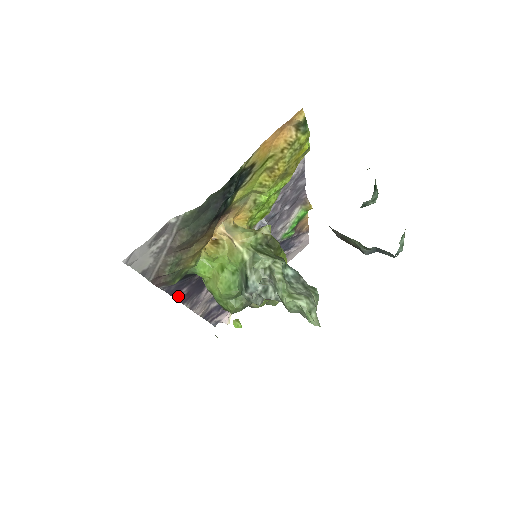
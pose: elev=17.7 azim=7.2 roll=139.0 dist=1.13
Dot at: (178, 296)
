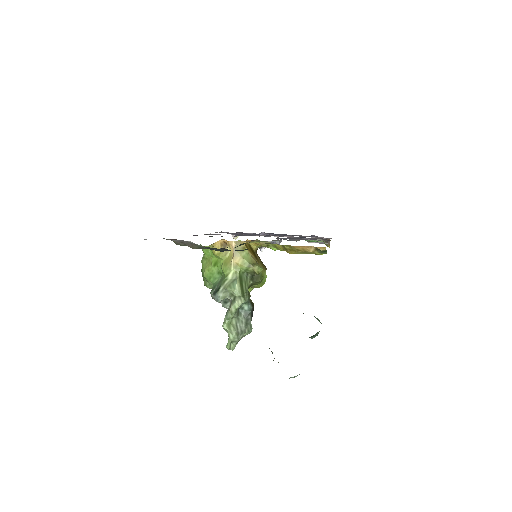
Dot at: occluded
